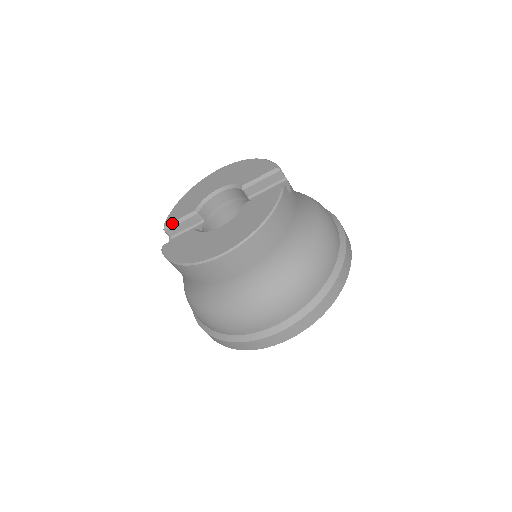
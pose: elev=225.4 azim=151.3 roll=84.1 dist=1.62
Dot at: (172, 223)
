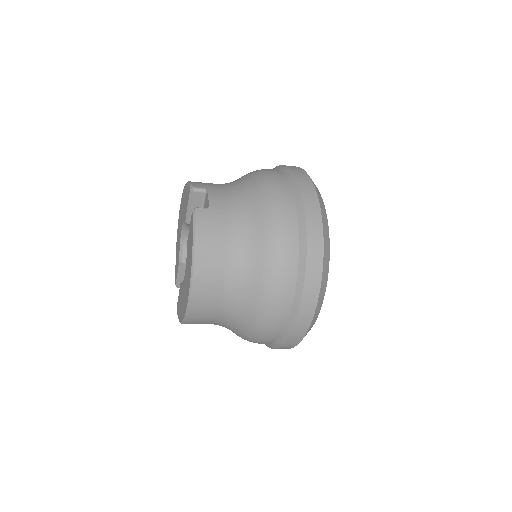
Dot at: (177, 280)
